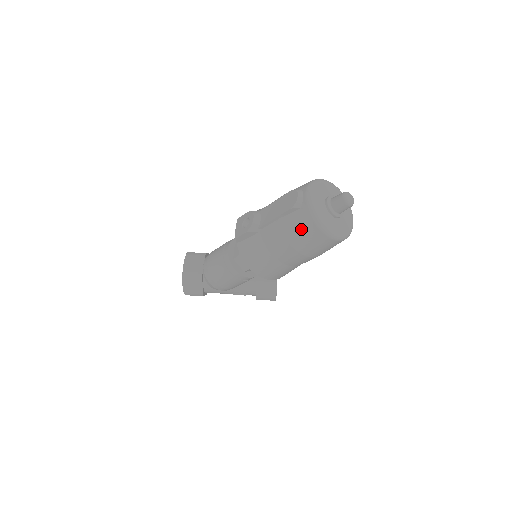
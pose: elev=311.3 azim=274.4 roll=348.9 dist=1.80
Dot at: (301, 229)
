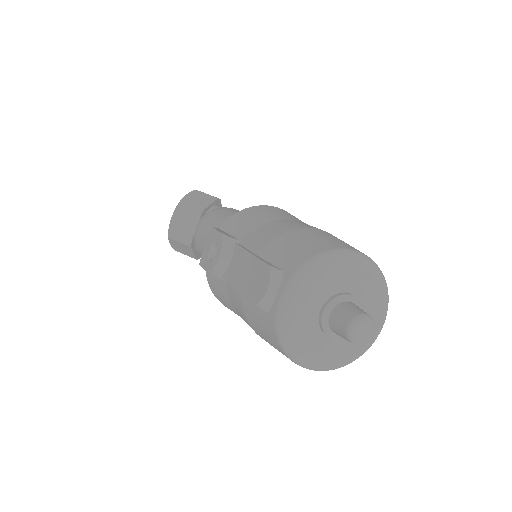
Dot at: (266, 337)
